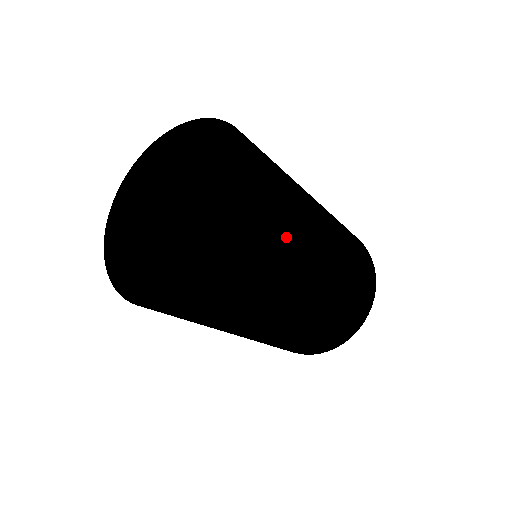
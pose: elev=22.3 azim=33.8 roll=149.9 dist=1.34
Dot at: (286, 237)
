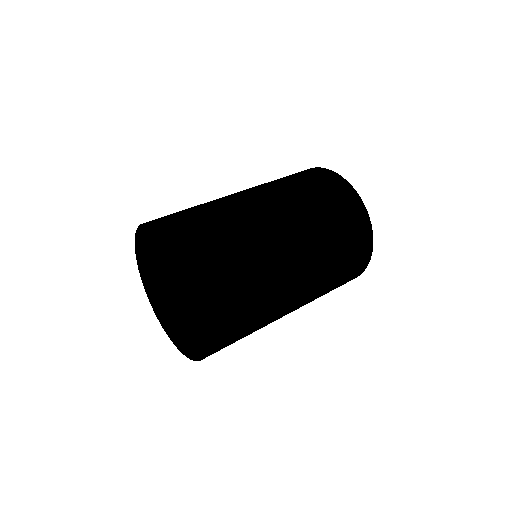
Dot at: (242, 283)
